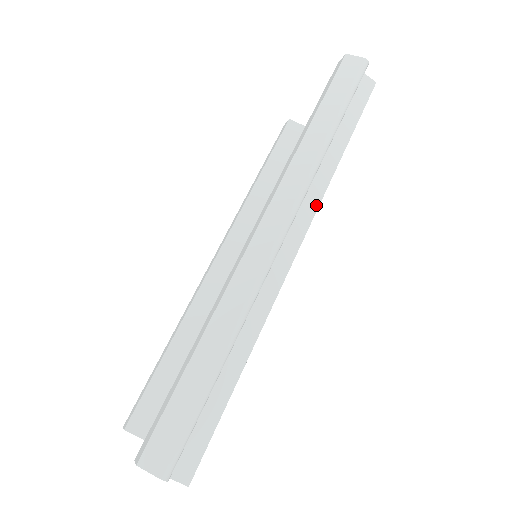
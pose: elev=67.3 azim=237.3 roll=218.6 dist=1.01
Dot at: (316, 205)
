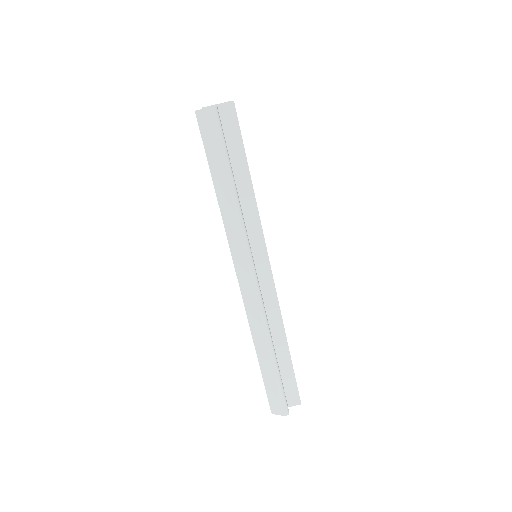
Dot at: (262, 237)
